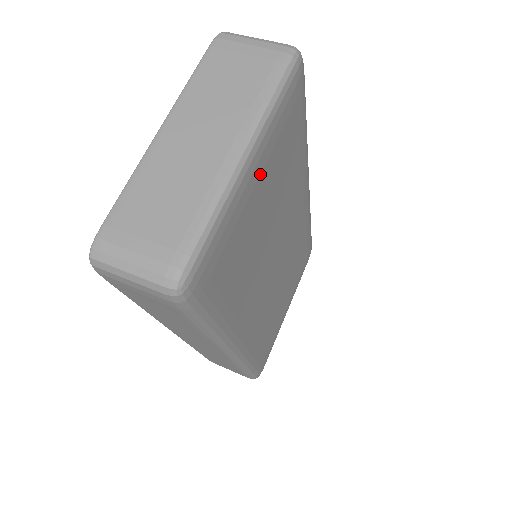
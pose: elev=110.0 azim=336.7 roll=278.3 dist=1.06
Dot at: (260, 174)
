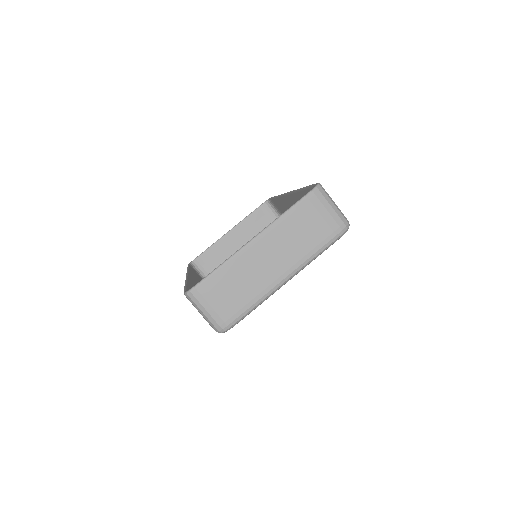
Dot at: occluded
